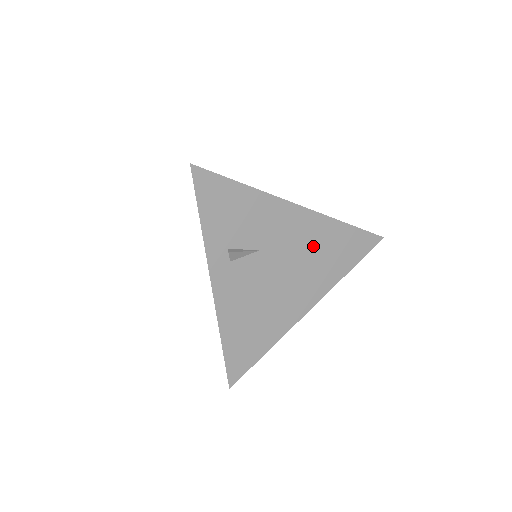
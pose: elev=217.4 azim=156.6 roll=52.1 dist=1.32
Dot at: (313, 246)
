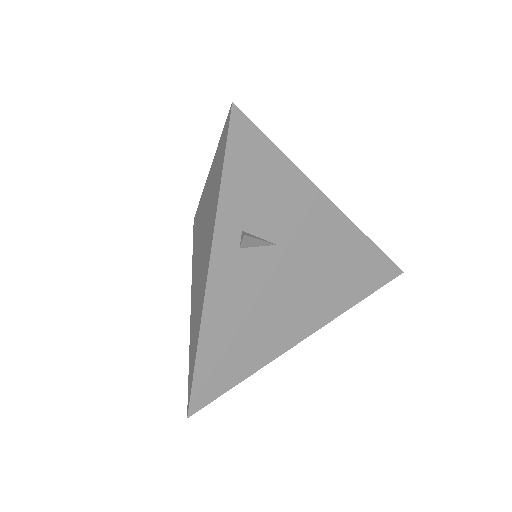
Dot at: (333, 259)
